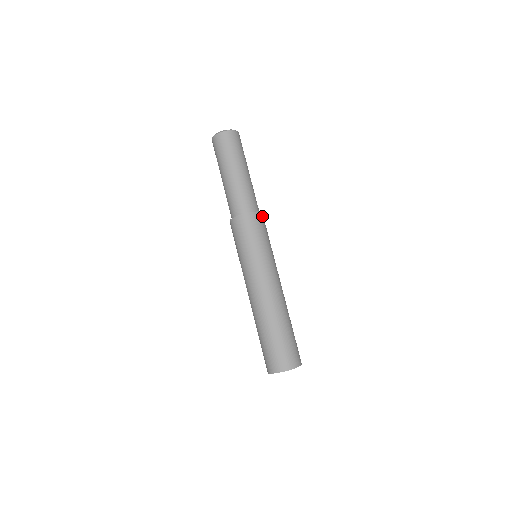
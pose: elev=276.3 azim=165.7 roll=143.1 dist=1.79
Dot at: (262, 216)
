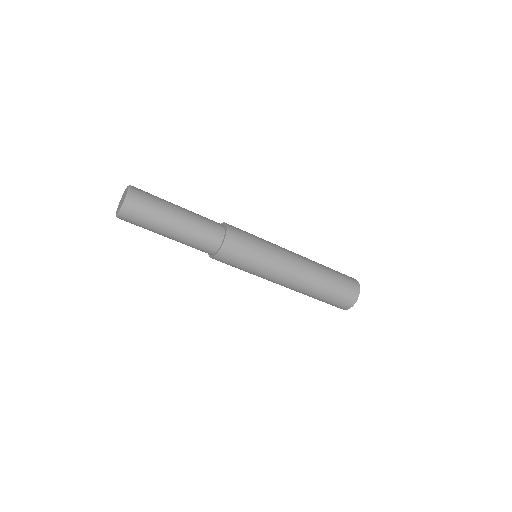
Dot at: (228, 243)
